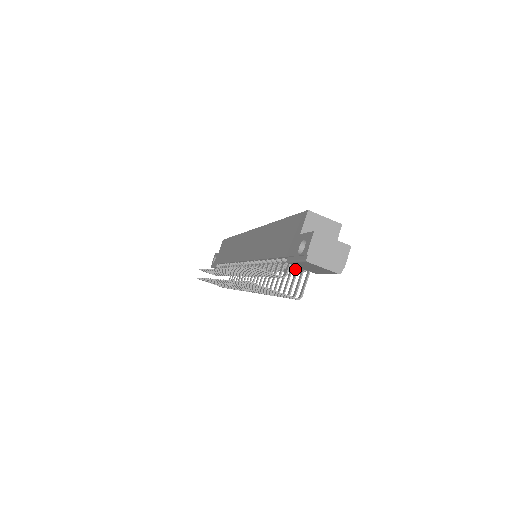
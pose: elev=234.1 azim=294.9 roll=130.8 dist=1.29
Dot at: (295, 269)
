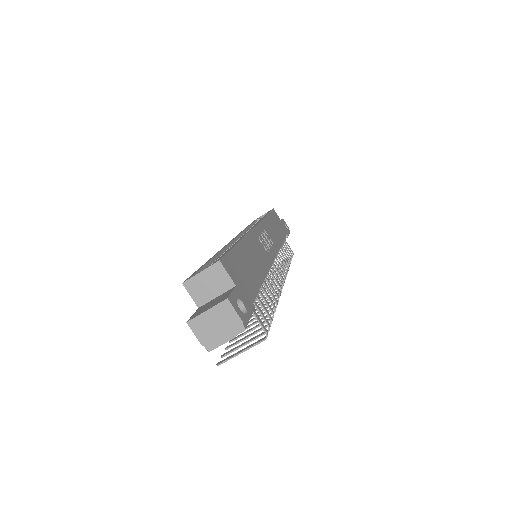
Dot at: occluded
